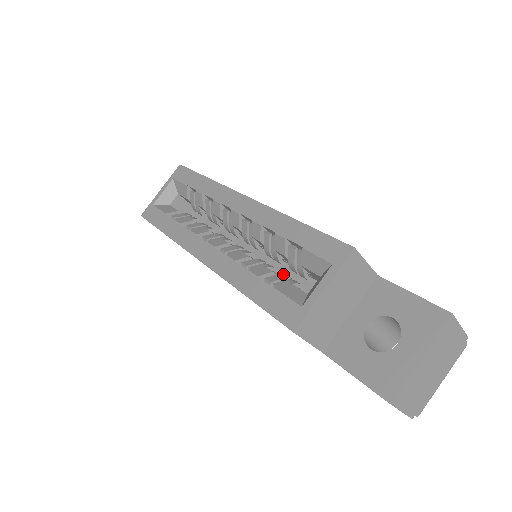
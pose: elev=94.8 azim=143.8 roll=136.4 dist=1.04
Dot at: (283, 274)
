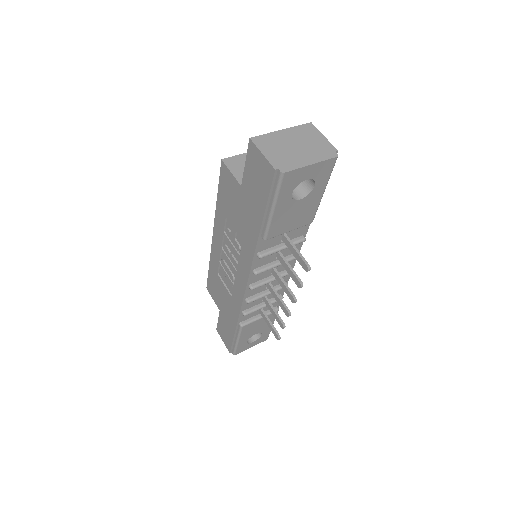
Dot at: occluded
